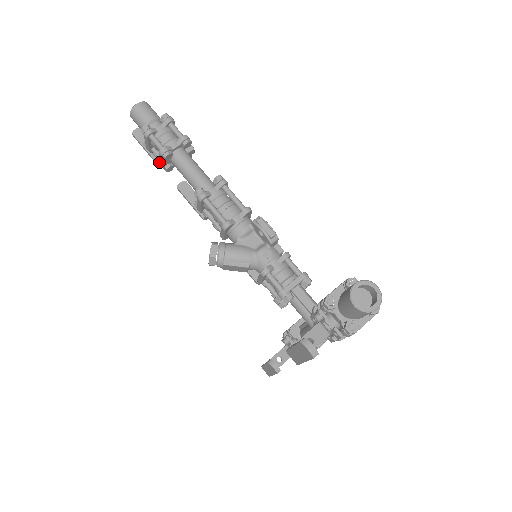
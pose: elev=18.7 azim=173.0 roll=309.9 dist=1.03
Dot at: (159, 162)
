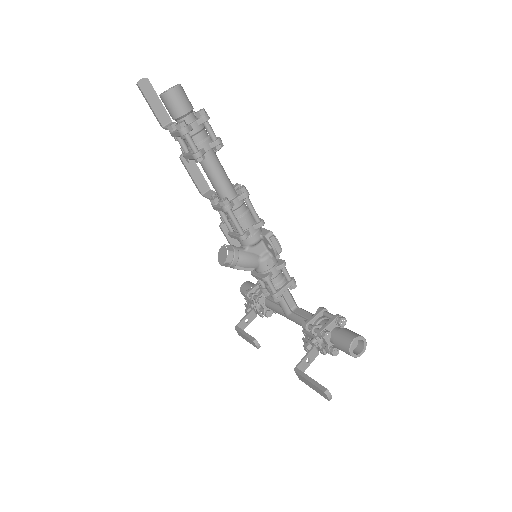
Dot at: (167, 129)
